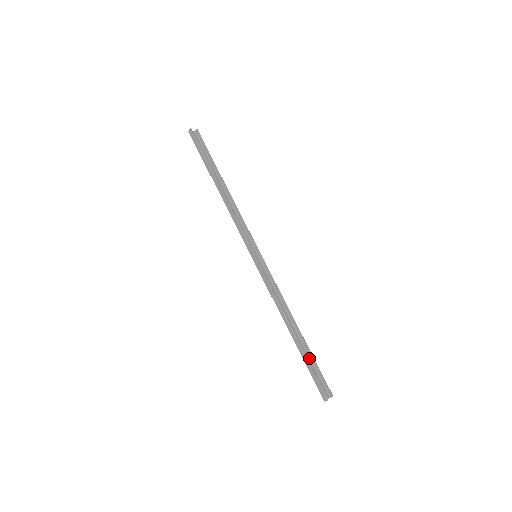
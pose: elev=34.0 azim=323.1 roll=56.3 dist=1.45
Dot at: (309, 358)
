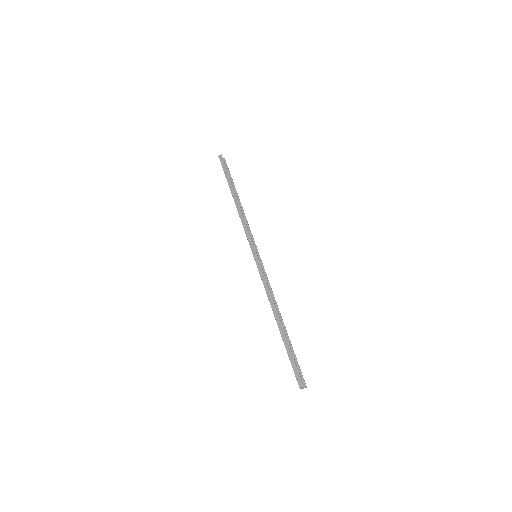
Dot at: occluded
